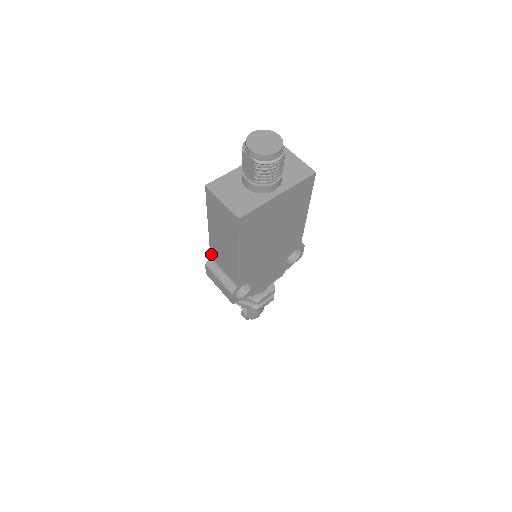
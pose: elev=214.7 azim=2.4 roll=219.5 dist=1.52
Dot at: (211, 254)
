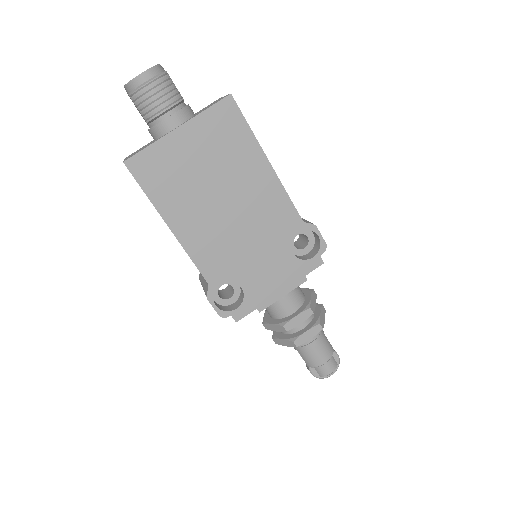
Dot at: occluded
